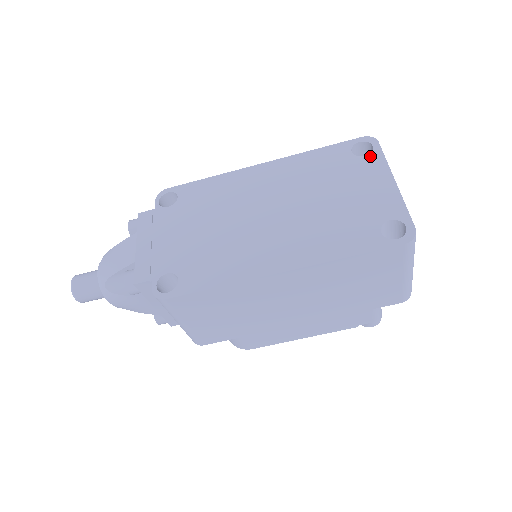
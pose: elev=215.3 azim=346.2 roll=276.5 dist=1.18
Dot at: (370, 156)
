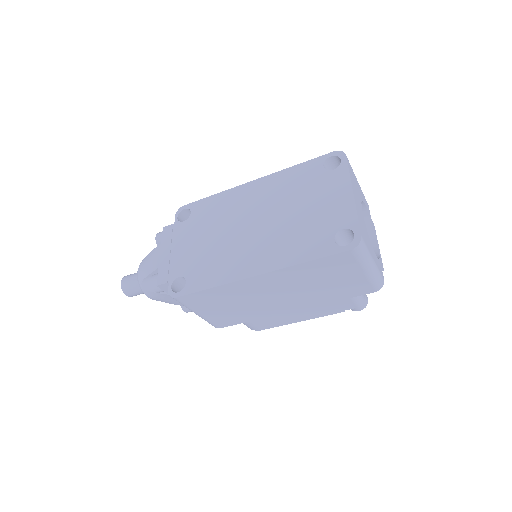
Dot at: (337, 170)
